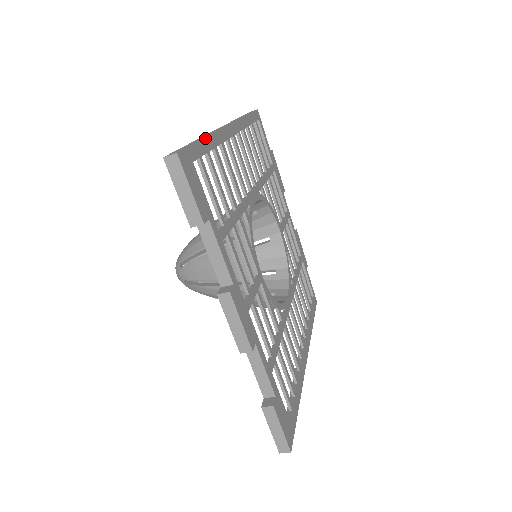
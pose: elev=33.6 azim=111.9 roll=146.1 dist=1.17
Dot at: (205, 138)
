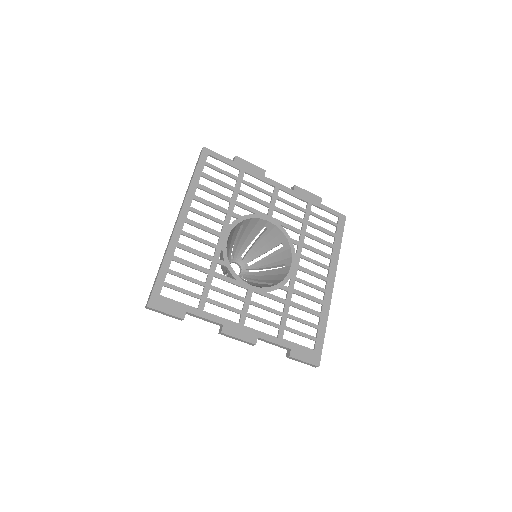
Dot at: (162, 265)
